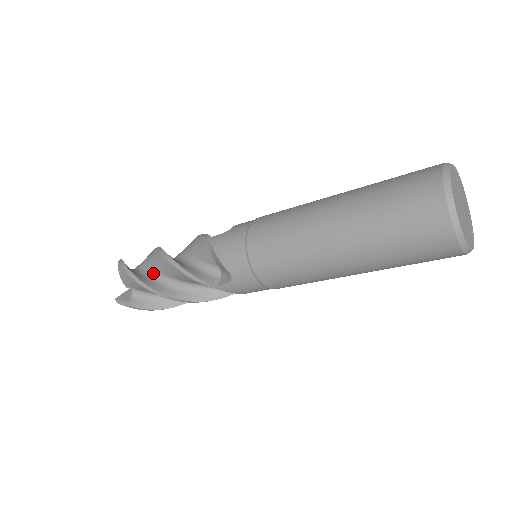
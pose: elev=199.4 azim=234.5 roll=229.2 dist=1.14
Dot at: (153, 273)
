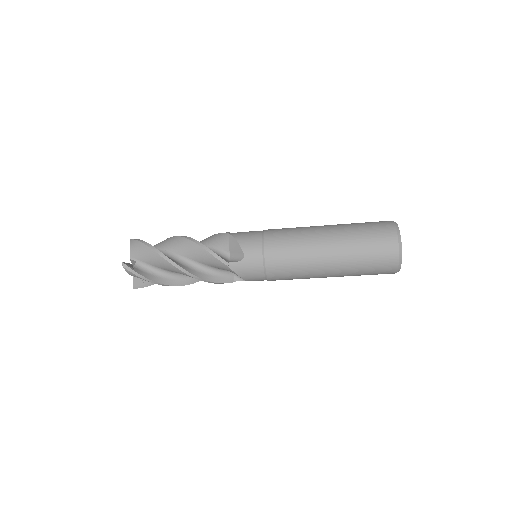
Dot at: (164, 252)
